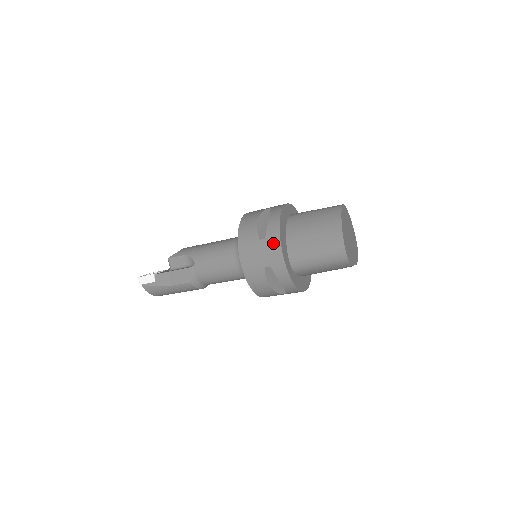
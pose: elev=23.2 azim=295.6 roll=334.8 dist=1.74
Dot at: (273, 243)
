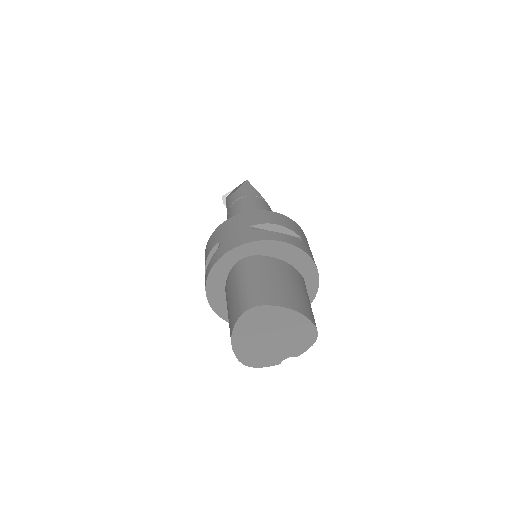
Dot at: occluded
